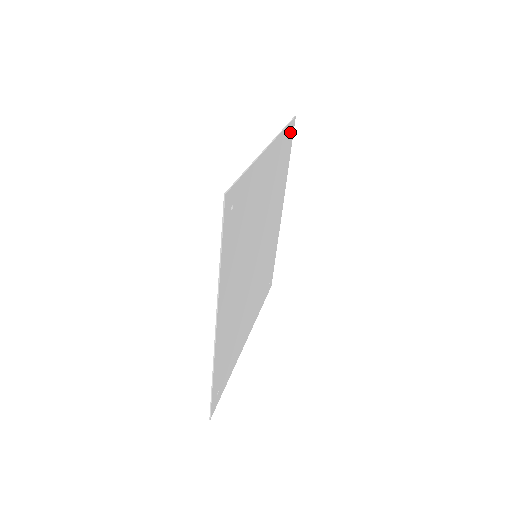
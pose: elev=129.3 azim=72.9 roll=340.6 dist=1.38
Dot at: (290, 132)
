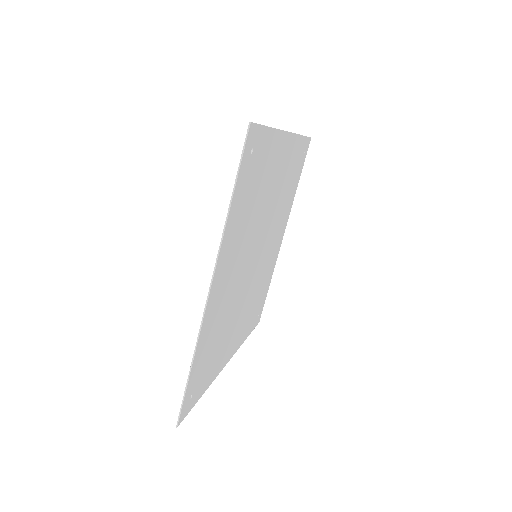
Dot at: (304, 149)
